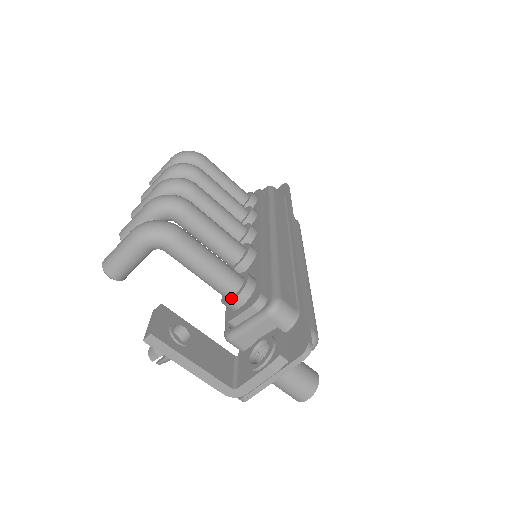
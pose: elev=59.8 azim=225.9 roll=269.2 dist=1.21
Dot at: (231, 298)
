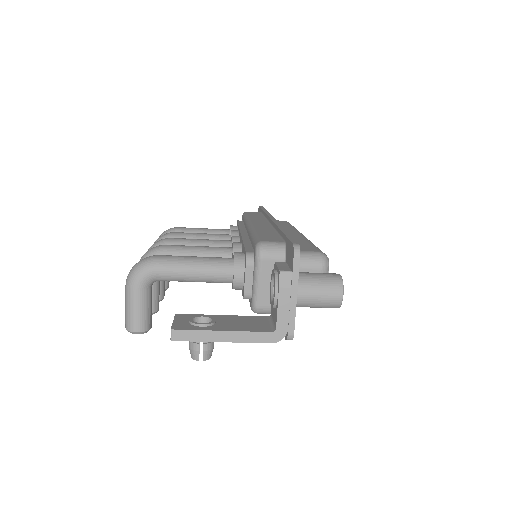
Dot at: (233, 277)
